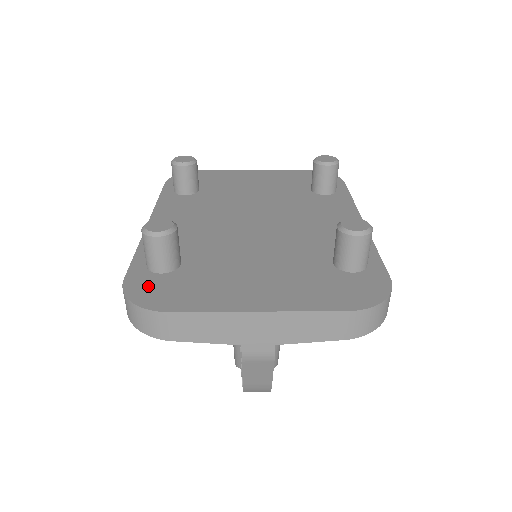
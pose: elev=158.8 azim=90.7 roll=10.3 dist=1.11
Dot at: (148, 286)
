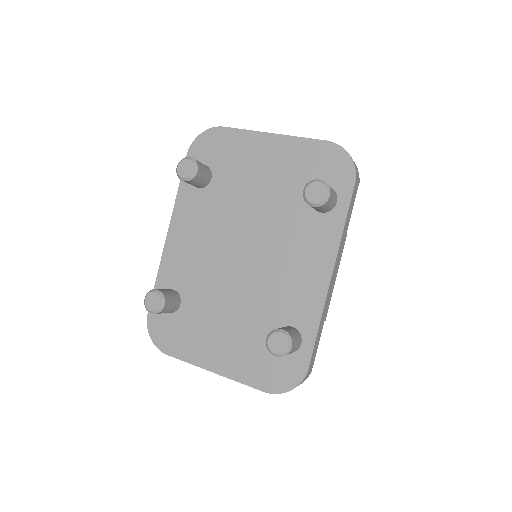
Dot at: (160, 325)
